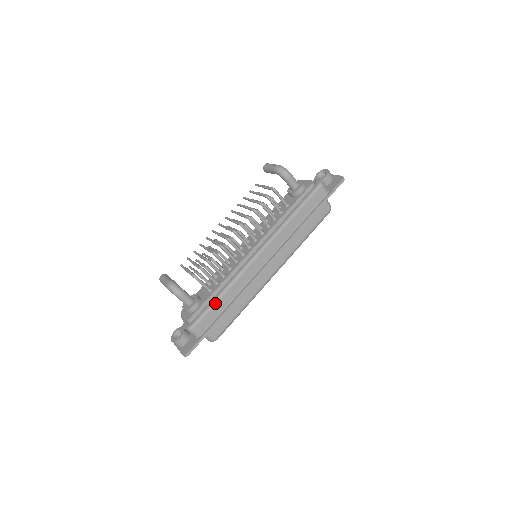
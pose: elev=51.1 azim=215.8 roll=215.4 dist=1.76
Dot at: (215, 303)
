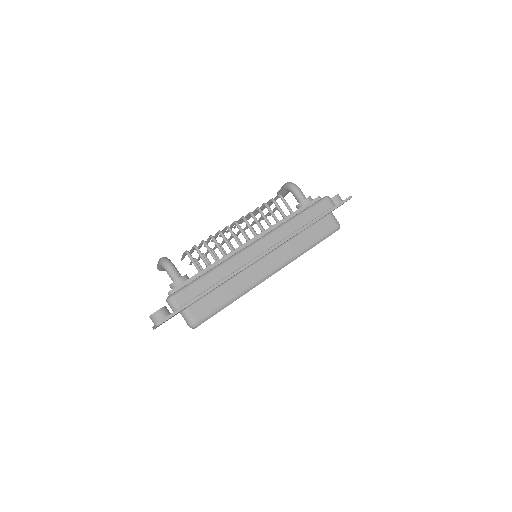
Dot at: (201, 278)
